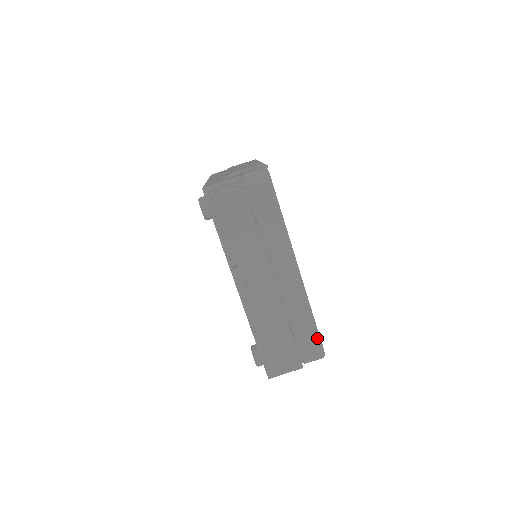
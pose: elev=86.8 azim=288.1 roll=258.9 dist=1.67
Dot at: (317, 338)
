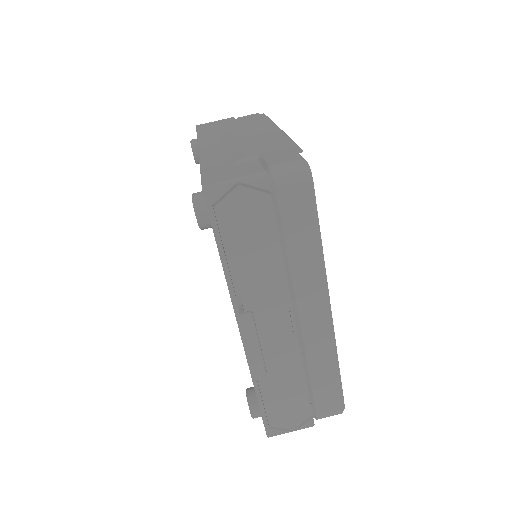
Dot at: (339, 394)
